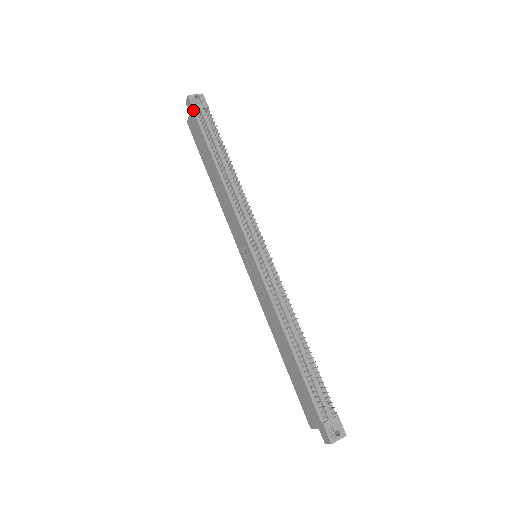
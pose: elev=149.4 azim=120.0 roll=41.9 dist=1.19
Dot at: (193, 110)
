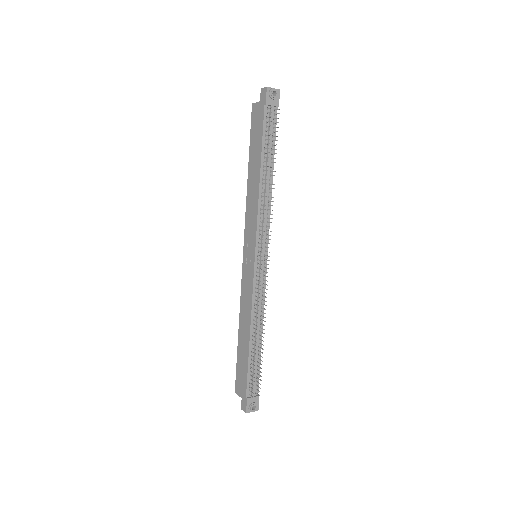
Dot at: (265, 104)
